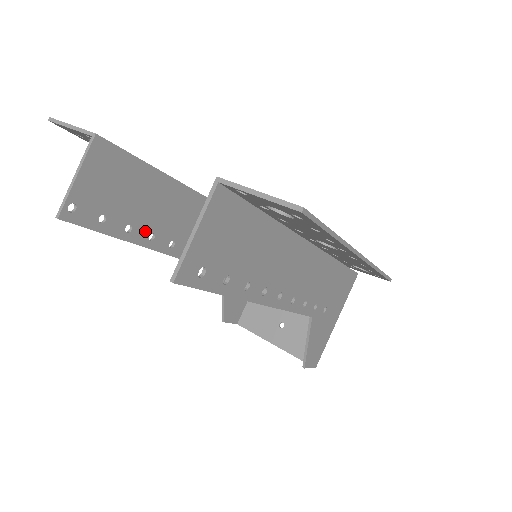
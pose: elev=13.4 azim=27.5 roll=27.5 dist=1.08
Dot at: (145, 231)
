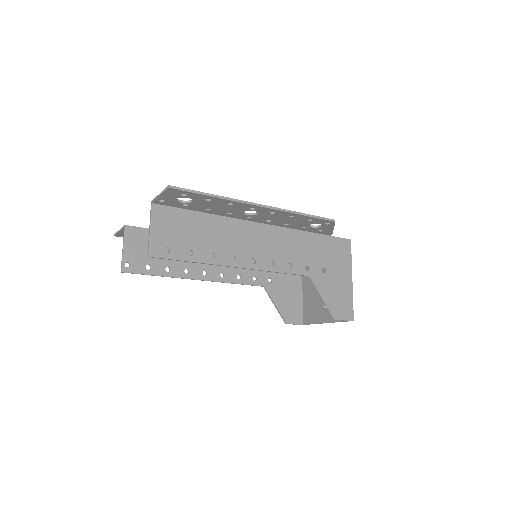
Dot at: (180, 269)
